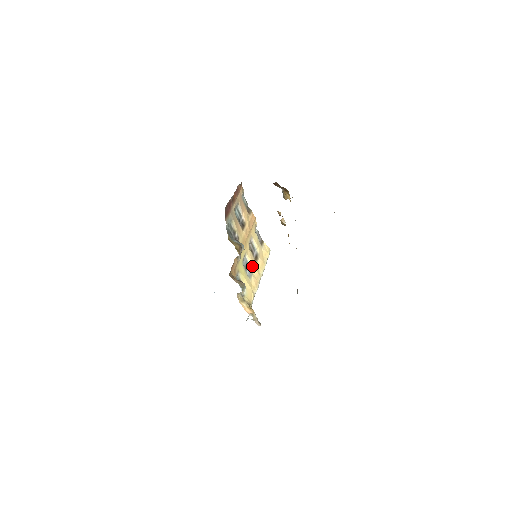
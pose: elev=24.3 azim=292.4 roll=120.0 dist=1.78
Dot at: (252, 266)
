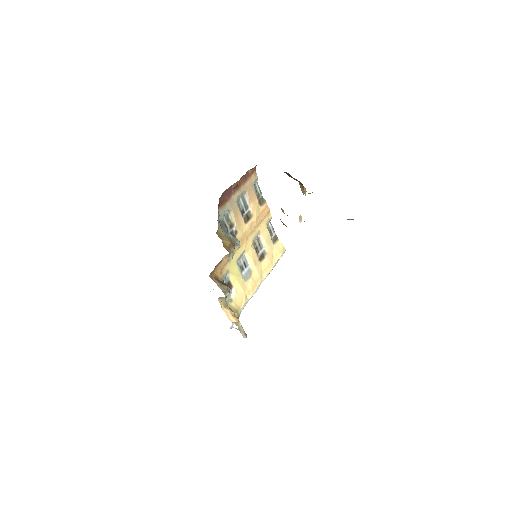
Dot at: (253, 266)
